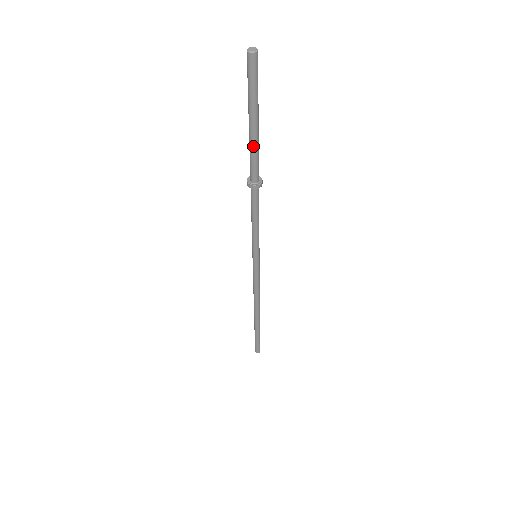
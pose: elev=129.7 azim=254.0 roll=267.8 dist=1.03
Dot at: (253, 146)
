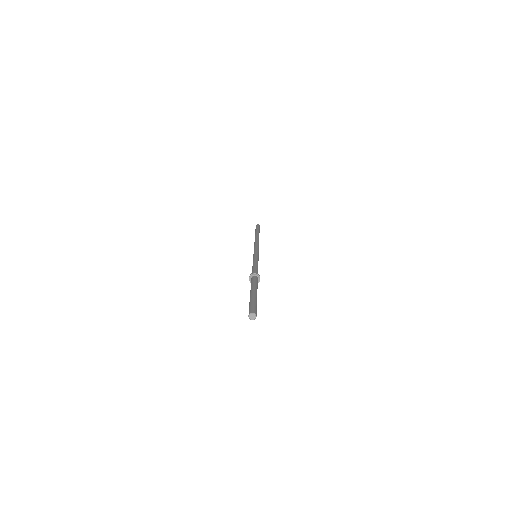
Dot at: occluded
